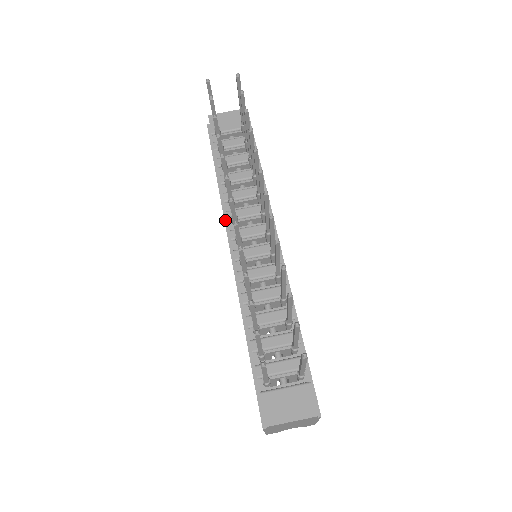
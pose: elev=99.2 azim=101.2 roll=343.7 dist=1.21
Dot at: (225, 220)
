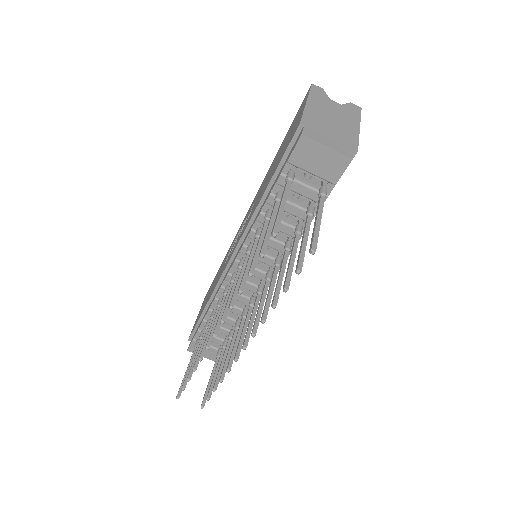
Dot at: (243, 236)
